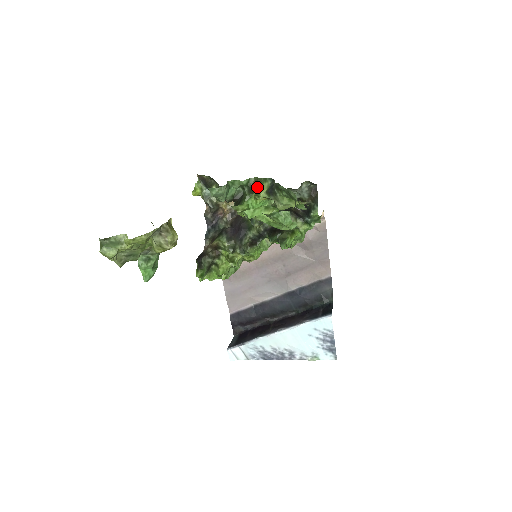
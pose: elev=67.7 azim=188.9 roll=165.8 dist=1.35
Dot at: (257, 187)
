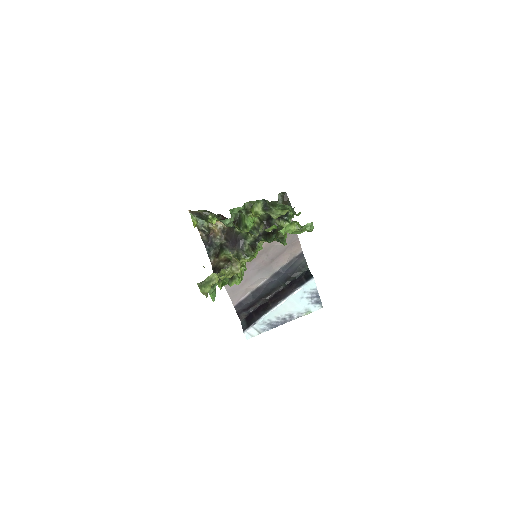
Dot at: (253, 208)
